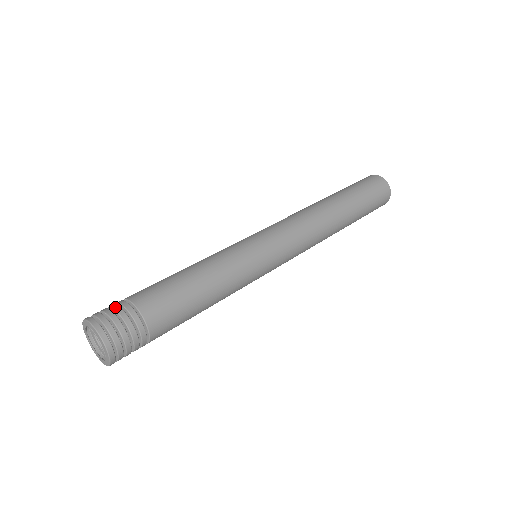
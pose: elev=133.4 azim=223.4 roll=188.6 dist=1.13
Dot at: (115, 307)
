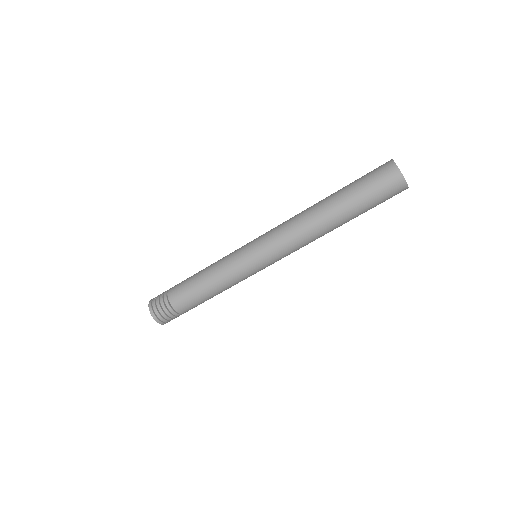
Dot at: (161, 304)
